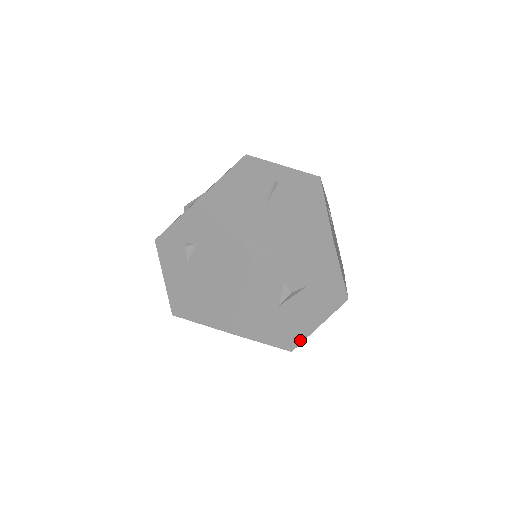
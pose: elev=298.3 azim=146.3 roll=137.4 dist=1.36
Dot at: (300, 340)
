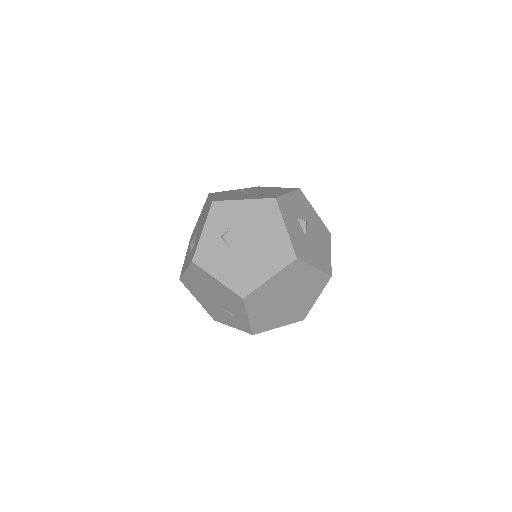
Dot at: (329, 266)
